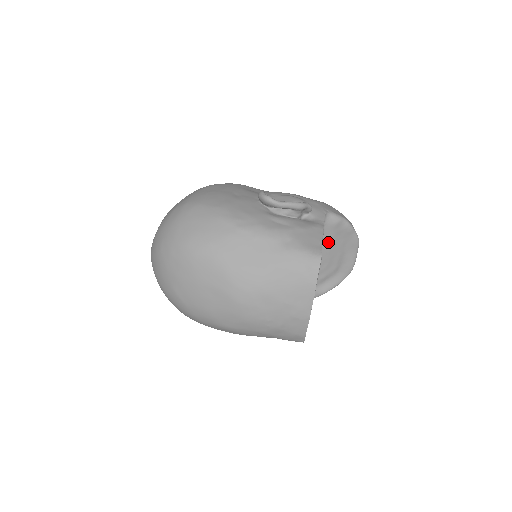
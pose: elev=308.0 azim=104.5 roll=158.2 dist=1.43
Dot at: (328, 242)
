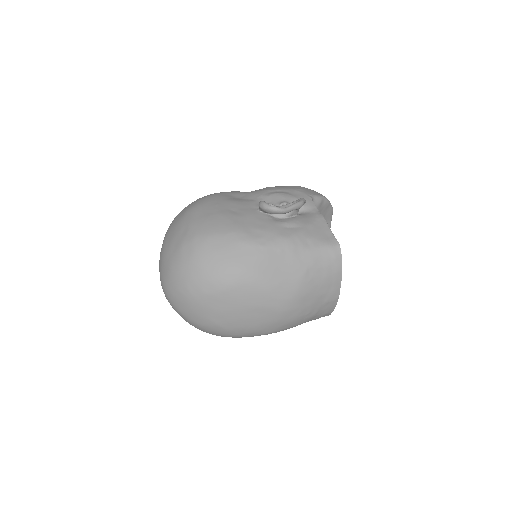
Dot at: occluded
